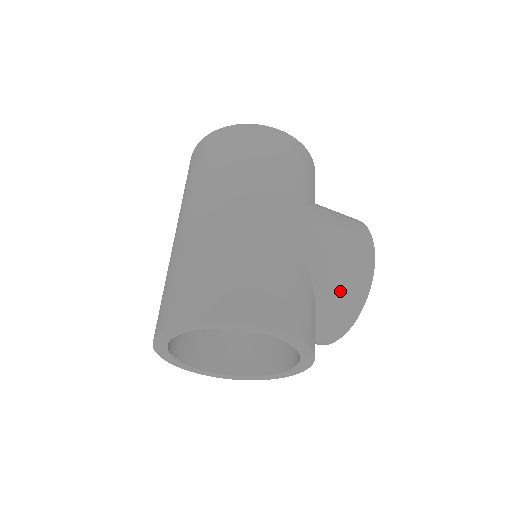
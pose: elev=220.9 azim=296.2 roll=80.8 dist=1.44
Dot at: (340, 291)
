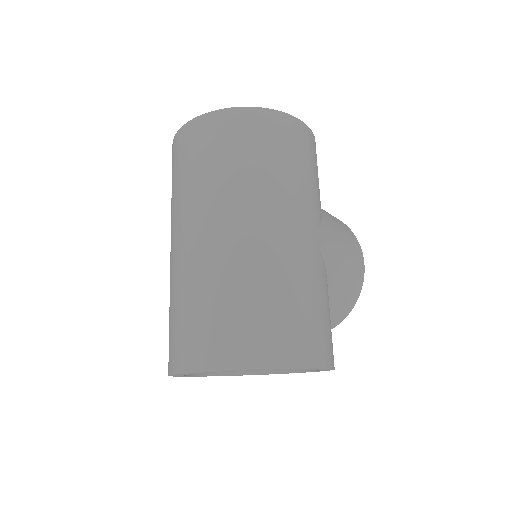
Dot at: (341, 304)
